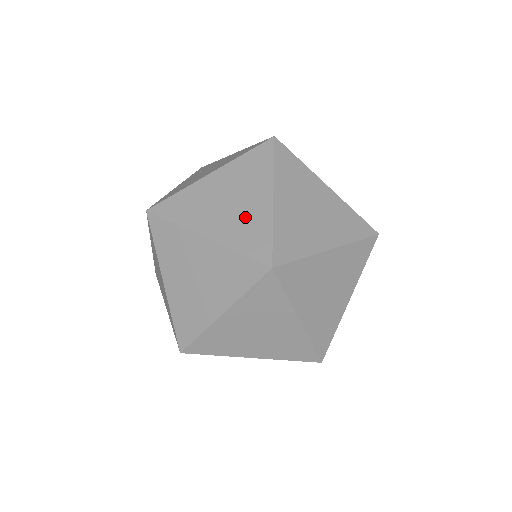
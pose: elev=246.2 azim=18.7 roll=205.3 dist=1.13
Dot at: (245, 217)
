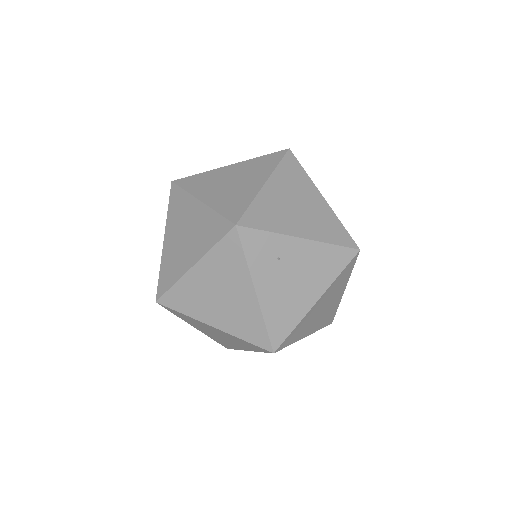
Dot at: occluded
